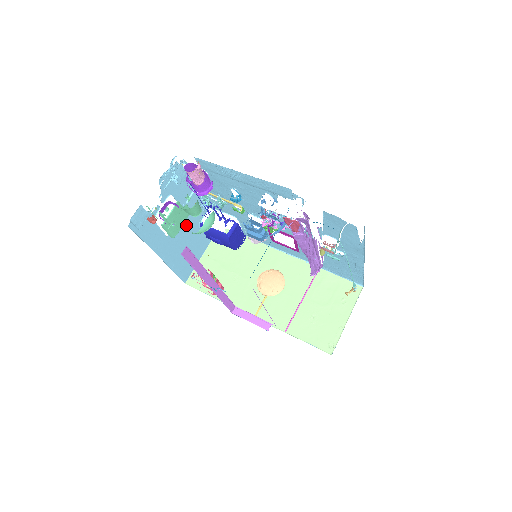
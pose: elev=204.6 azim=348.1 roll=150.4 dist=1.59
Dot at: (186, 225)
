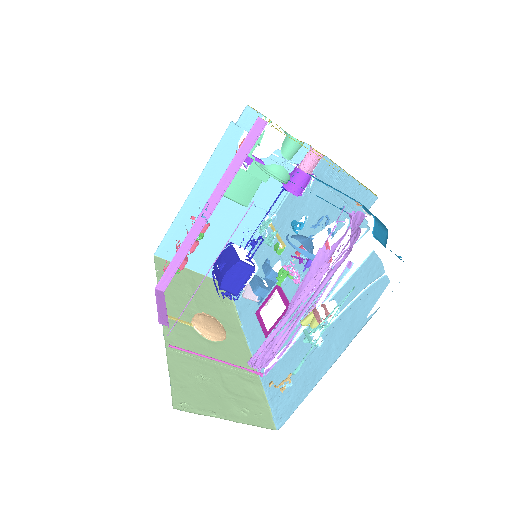
Dot at: (229, 219)
